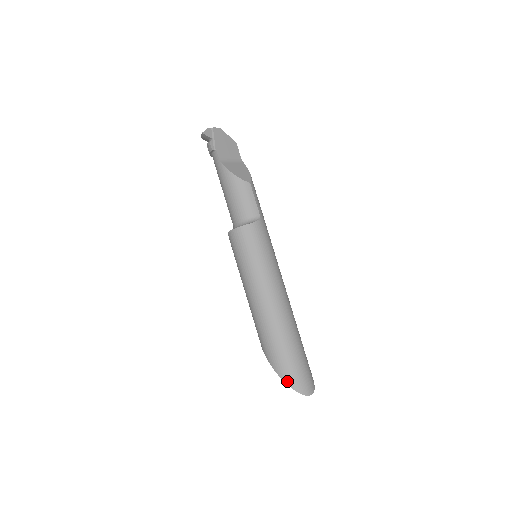
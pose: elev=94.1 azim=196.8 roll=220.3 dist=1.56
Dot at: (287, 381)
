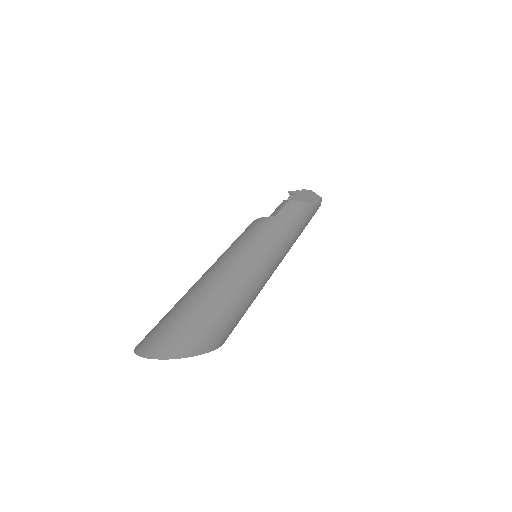
Dot at: occluded
